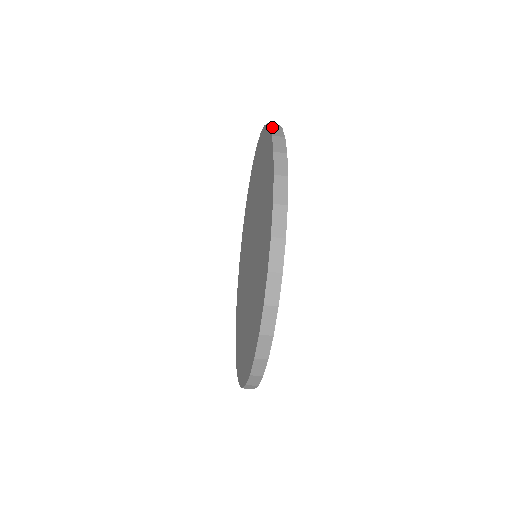
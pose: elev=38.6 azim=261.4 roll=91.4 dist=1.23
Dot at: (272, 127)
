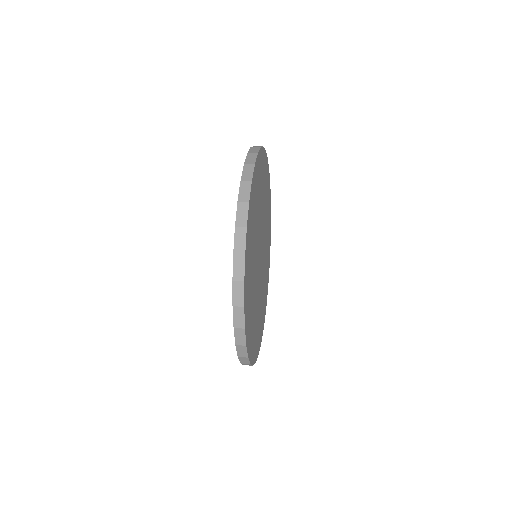
Dot at: (249, 154)
